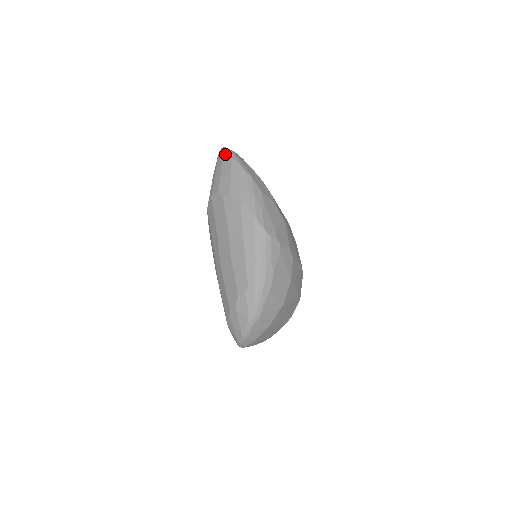
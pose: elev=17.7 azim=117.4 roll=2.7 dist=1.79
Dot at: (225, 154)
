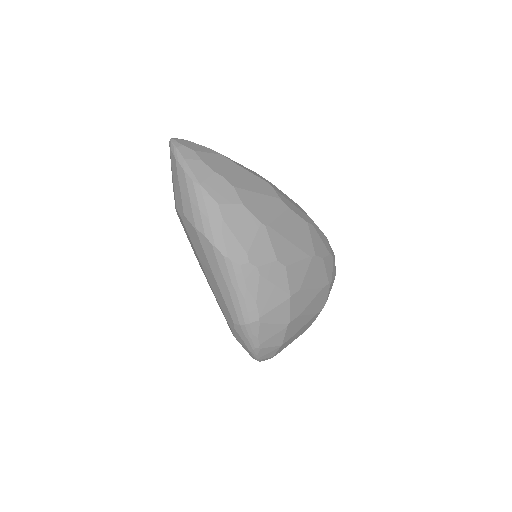
Dot at: (171, 153)
